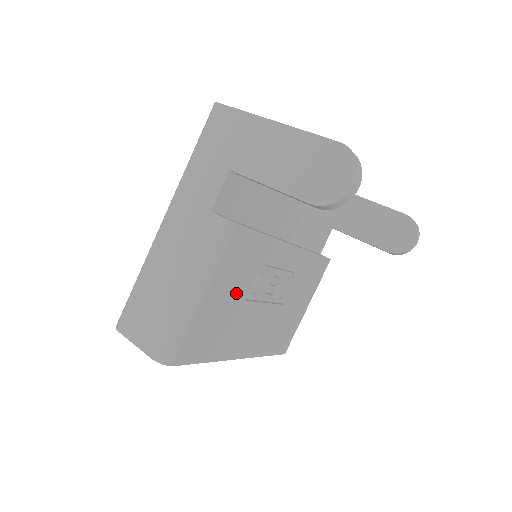
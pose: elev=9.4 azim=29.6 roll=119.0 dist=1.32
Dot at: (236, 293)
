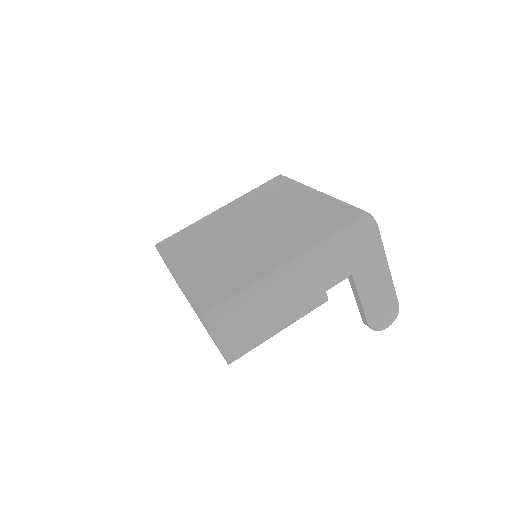
Dot at: occluded
